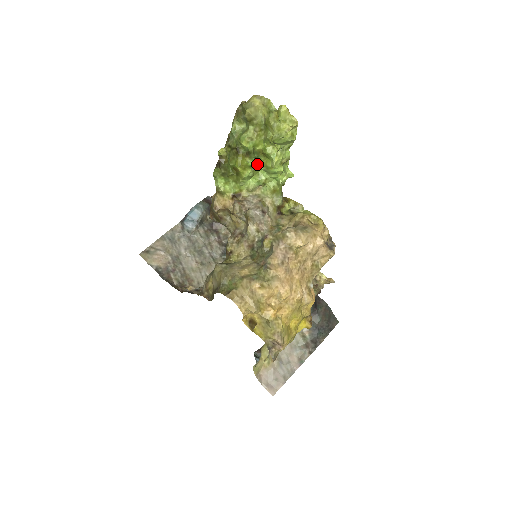
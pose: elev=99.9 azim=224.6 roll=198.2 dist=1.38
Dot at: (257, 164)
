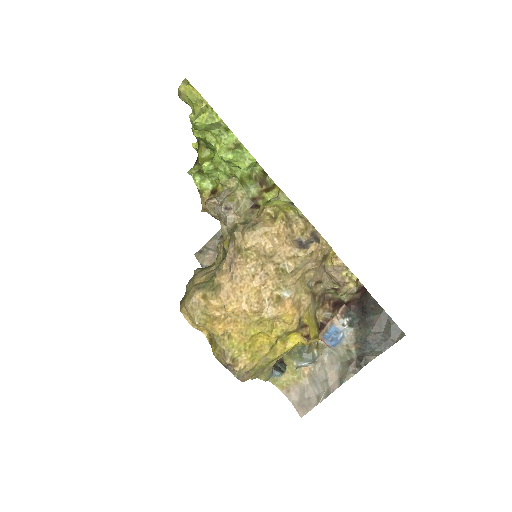
Dot at: (214, 155)
